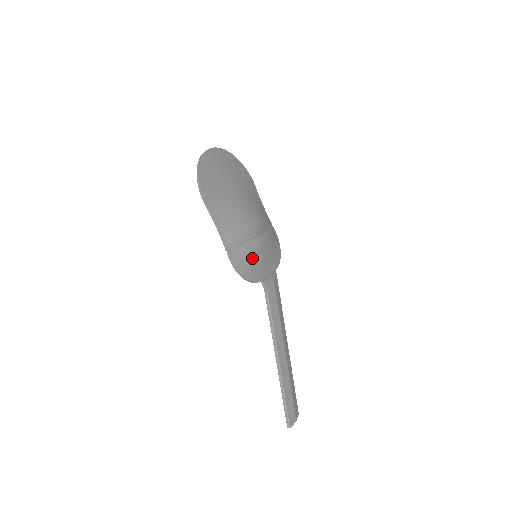
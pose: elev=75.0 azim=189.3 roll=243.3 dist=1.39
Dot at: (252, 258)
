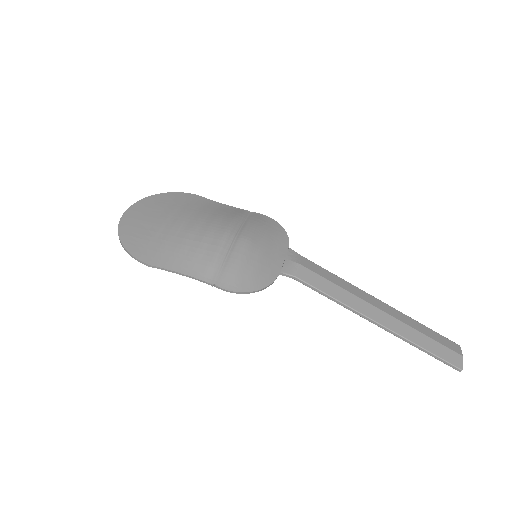
Dot at: (246, 265)
